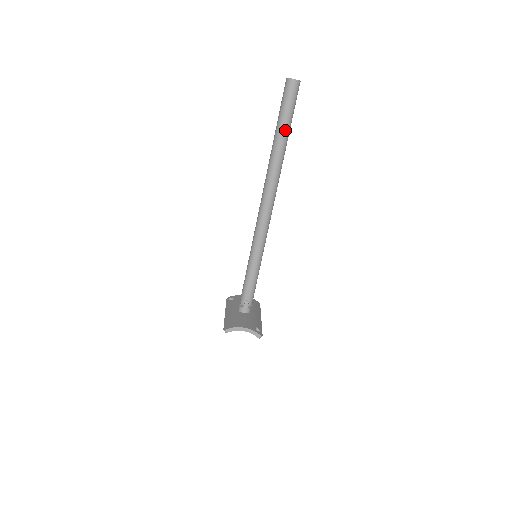
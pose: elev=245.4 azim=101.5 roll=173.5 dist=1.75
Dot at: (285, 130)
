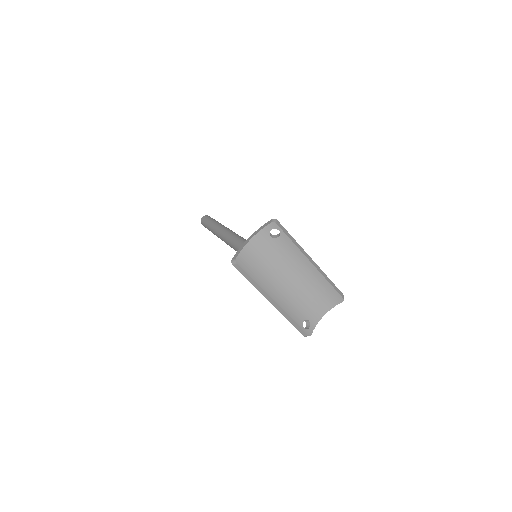
Dot at: (213, 223)
